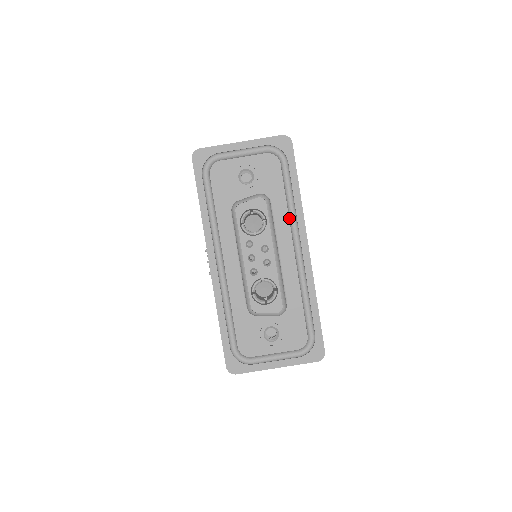
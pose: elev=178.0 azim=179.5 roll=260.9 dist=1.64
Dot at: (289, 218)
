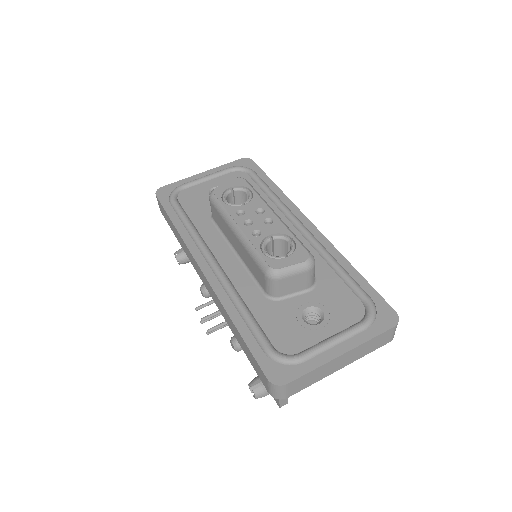
Dot at: (277, 207)
